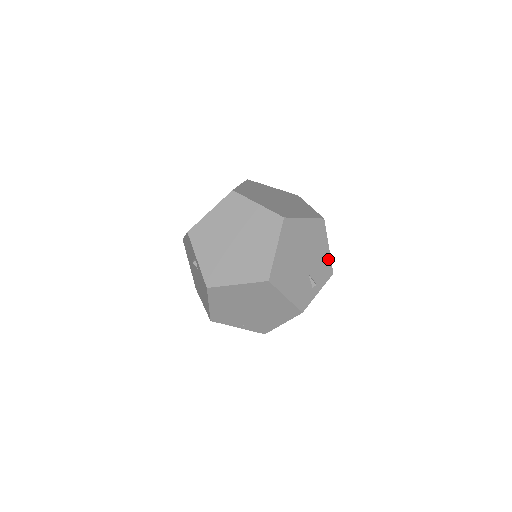
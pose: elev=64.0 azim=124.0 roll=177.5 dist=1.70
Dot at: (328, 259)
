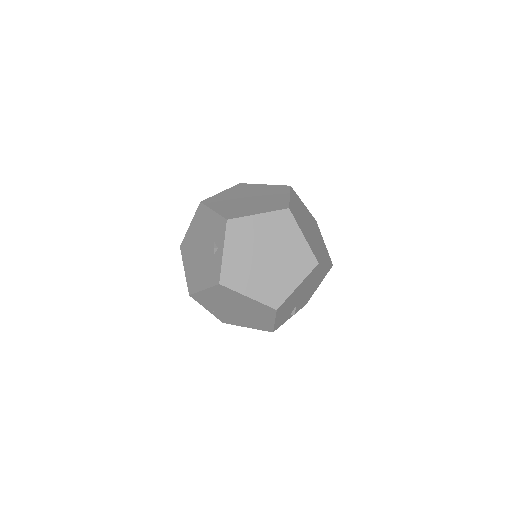
Dot at: (312, 294)
